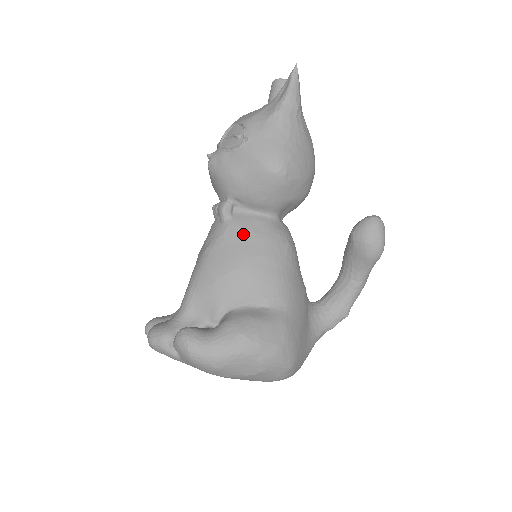
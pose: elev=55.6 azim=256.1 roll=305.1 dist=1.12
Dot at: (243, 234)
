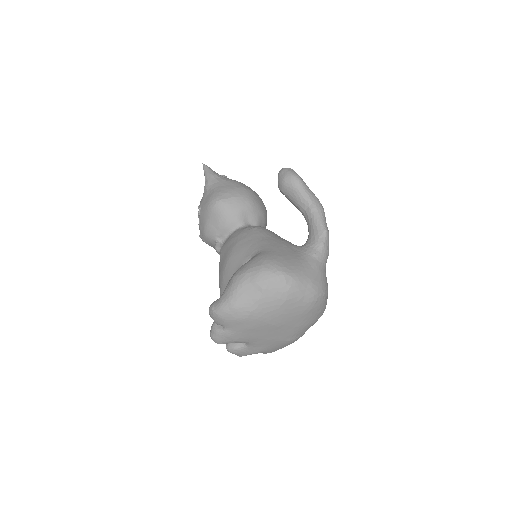
Dot at: (227, 246)
